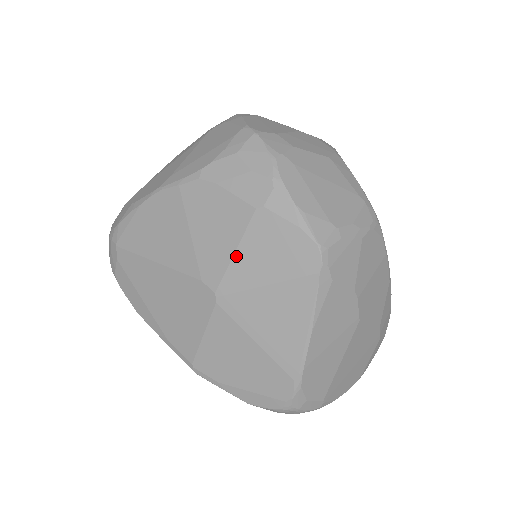
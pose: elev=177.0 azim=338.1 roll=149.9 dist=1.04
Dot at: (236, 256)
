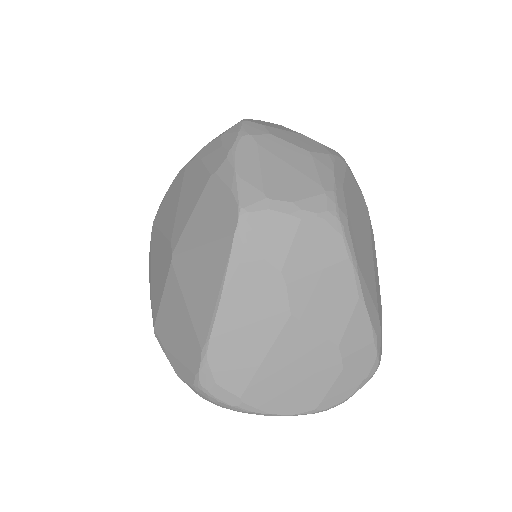
Dot at: (191, 218)
